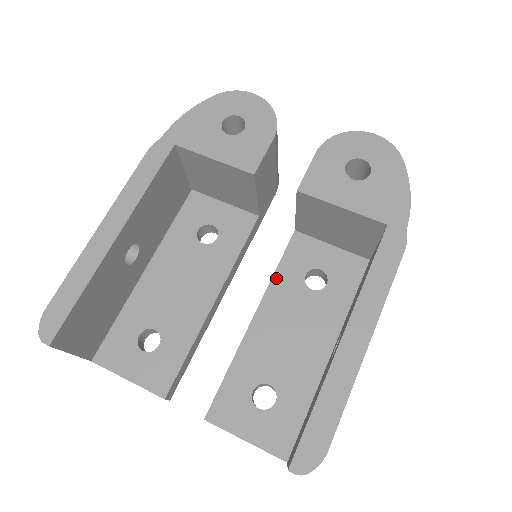
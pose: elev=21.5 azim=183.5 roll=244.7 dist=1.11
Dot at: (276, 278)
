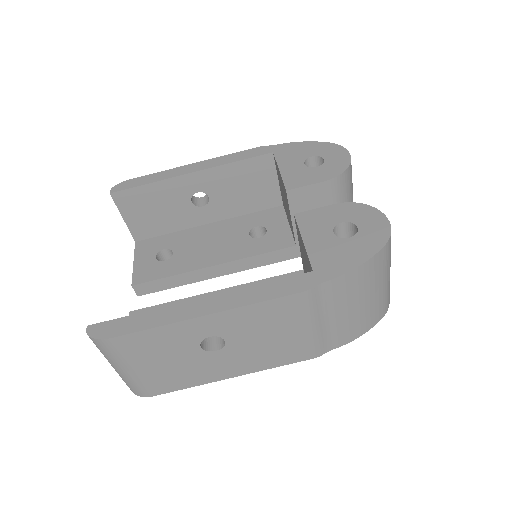
Dot at: (256, 283)
